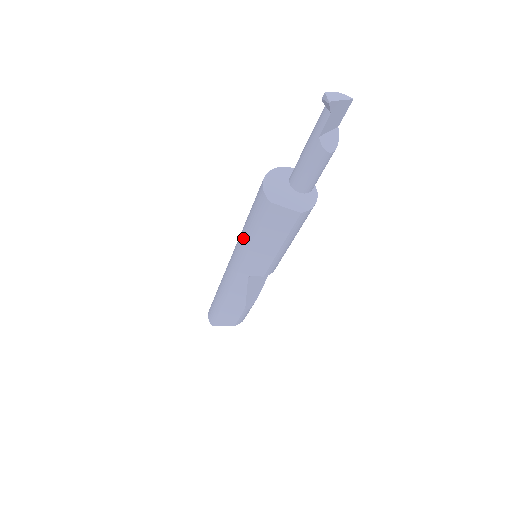
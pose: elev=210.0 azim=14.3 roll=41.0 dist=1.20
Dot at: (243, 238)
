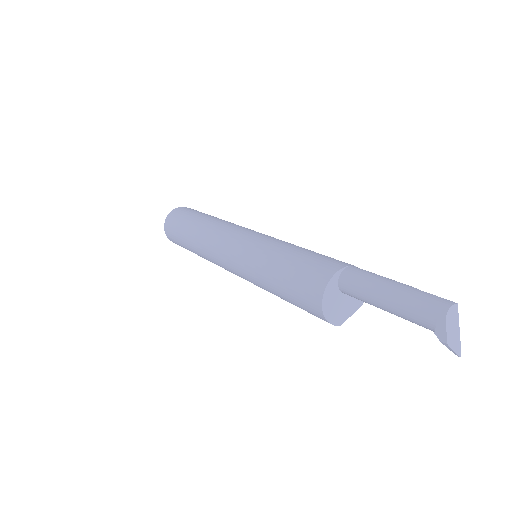
Dot at: occluded
